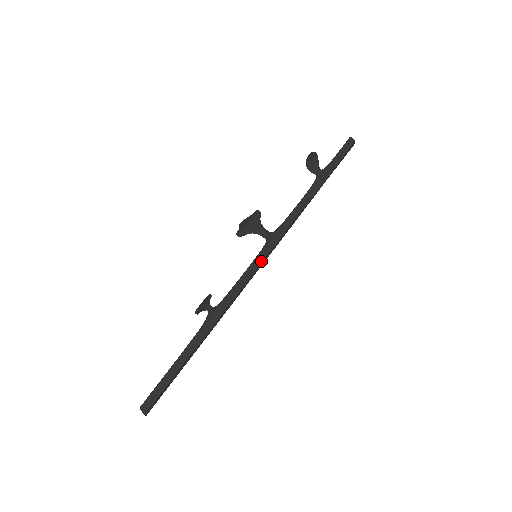
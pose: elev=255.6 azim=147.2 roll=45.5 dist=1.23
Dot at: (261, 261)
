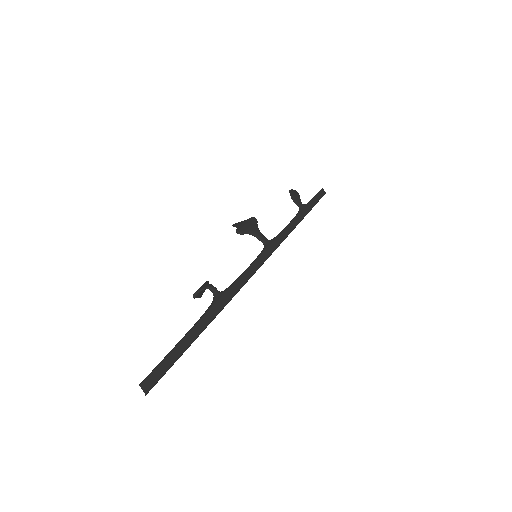
Dot at: (264, 261)
